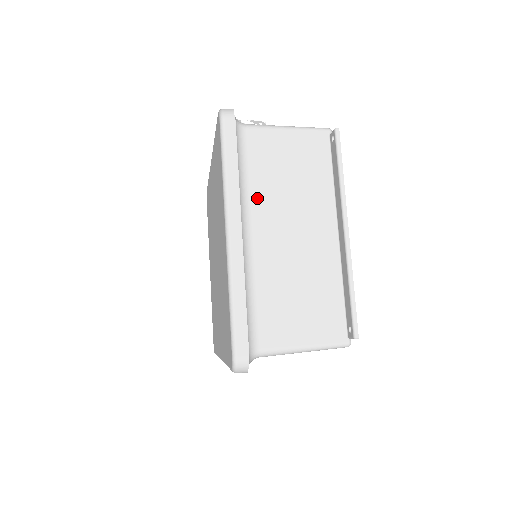
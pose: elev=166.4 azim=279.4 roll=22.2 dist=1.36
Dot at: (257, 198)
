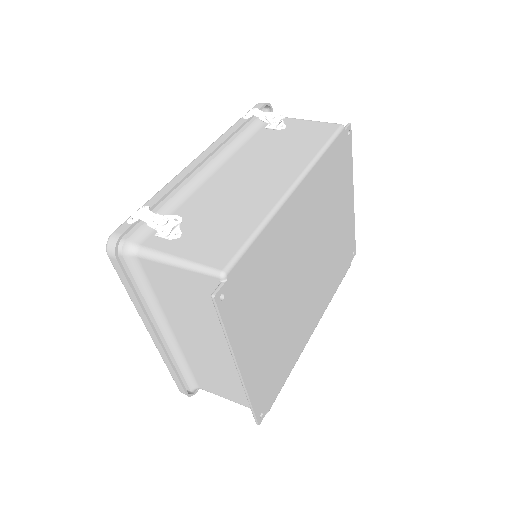
Dot at: (168, 311)
